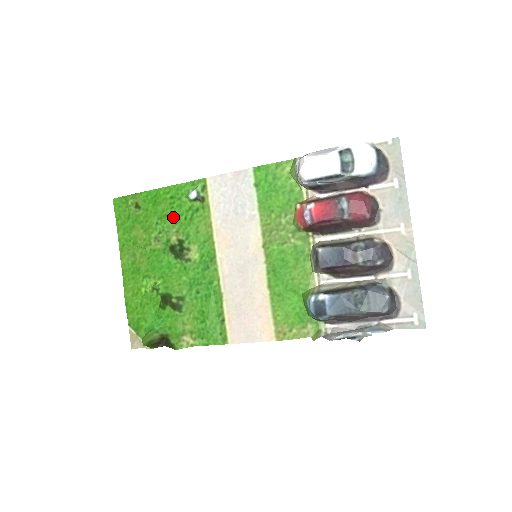
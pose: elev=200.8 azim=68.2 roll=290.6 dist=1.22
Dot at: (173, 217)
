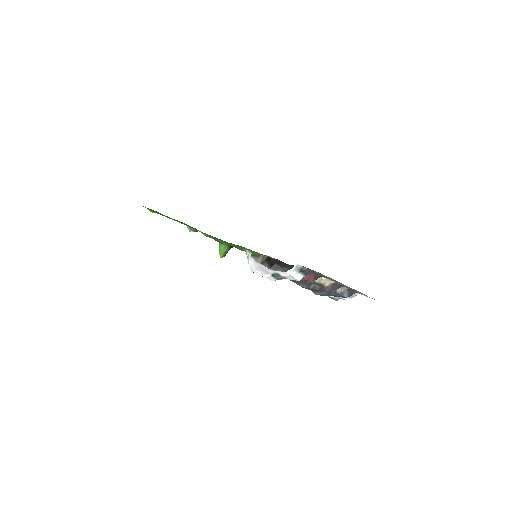
Dot at: occluded
